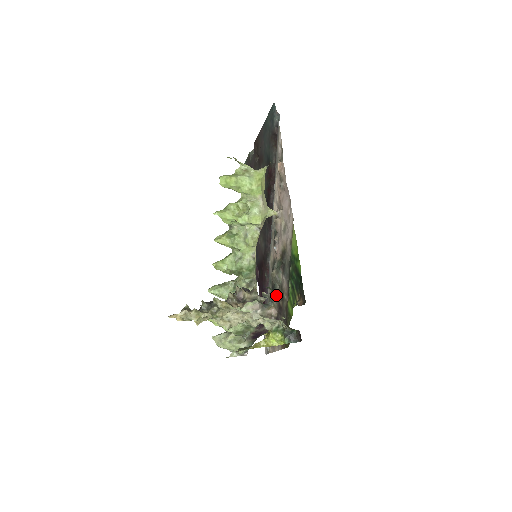
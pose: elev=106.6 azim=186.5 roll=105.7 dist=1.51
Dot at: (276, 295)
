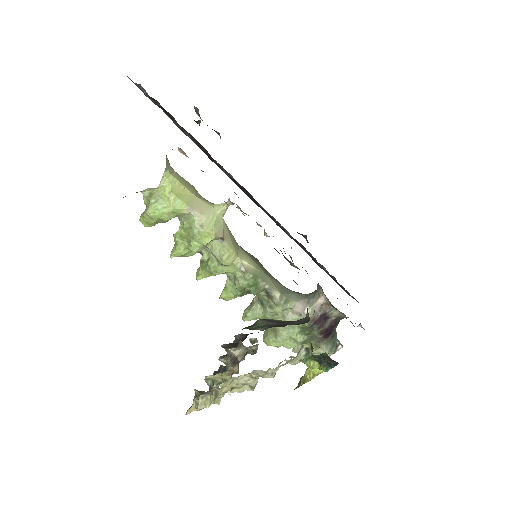
Dot at: occluded
